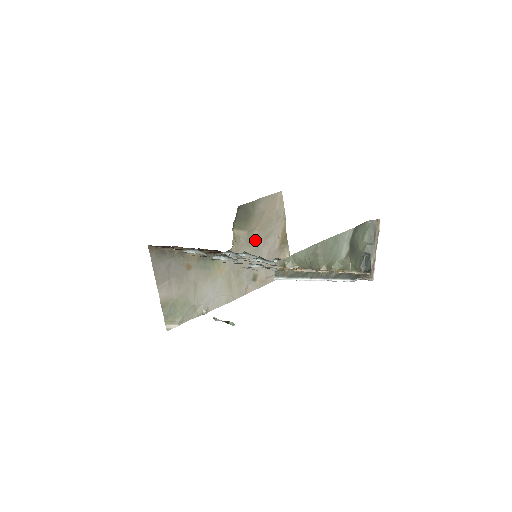
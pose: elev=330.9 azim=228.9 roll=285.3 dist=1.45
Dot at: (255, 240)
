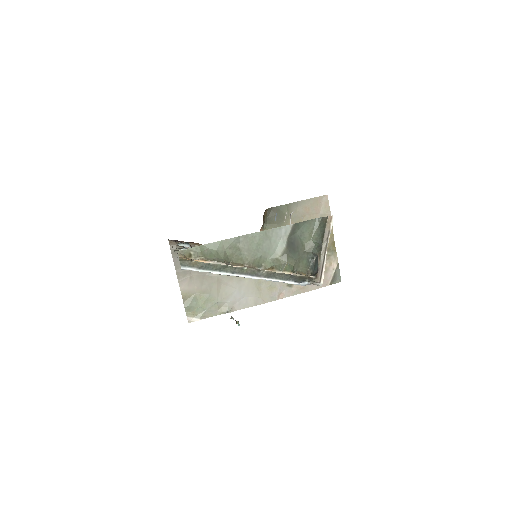
Dot at: occluded
